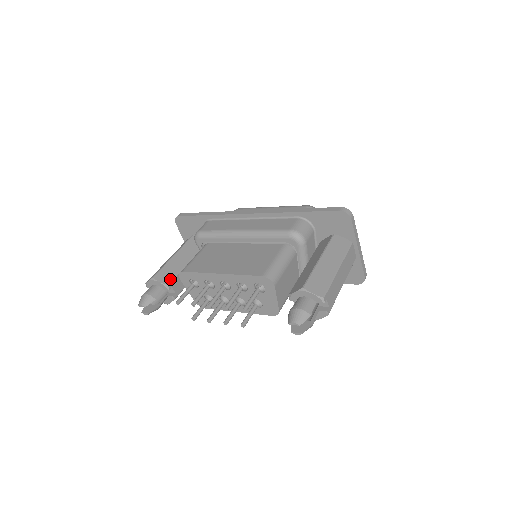
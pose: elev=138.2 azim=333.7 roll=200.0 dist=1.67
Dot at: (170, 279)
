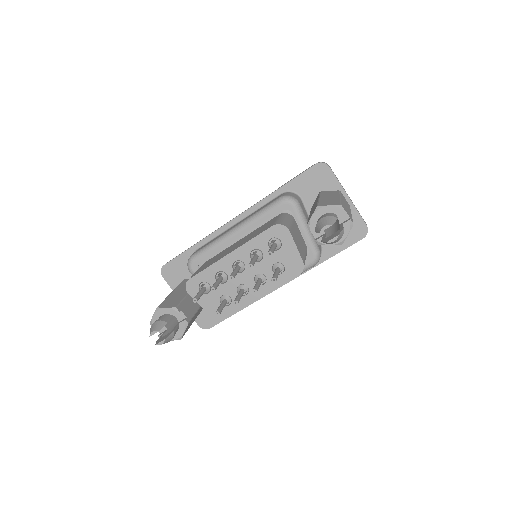
Dot at: (176, 304)
